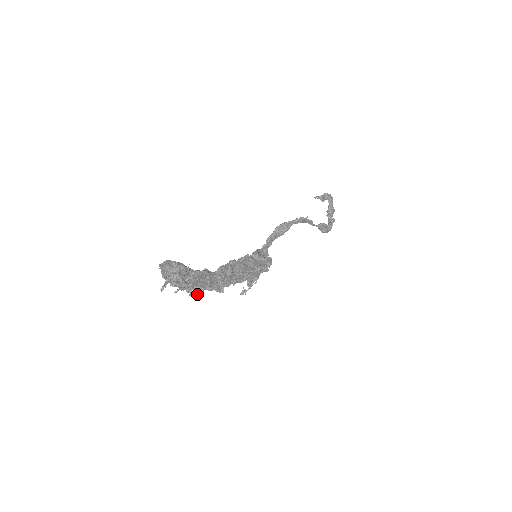
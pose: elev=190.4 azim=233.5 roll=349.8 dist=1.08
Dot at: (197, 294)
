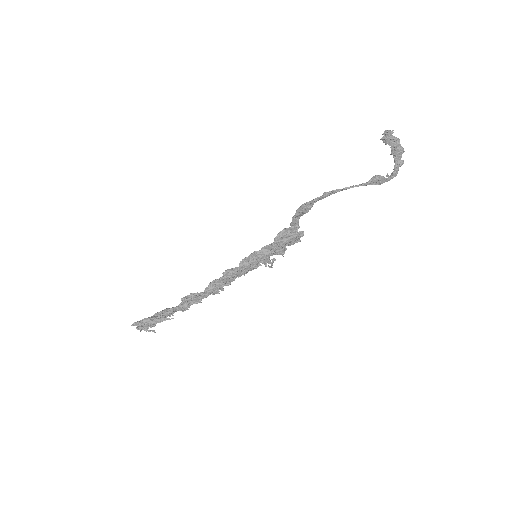
Dot at: occluded
